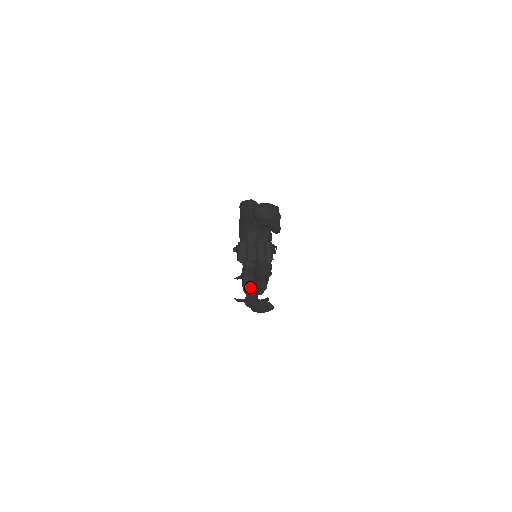
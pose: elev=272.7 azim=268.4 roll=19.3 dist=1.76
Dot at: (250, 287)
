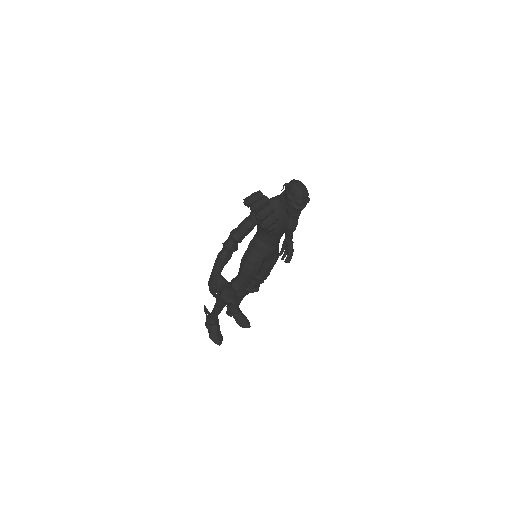
Dot at: (229, 244)
